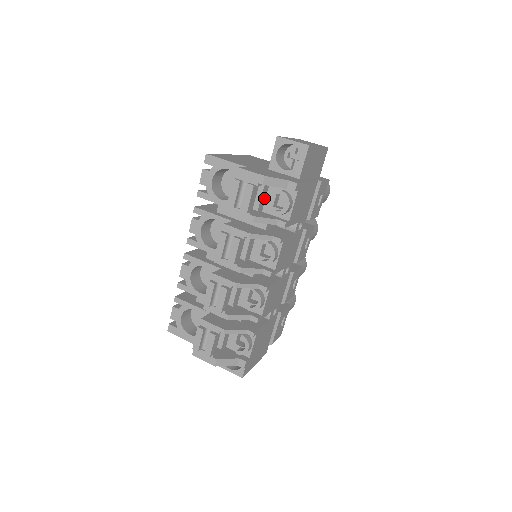
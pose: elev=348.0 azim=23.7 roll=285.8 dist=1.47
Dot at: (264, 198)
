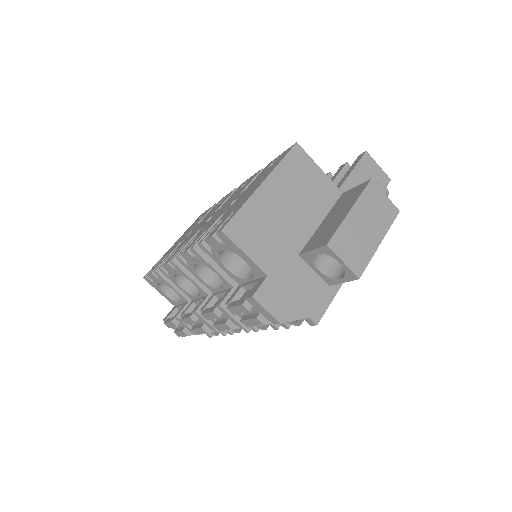
Dot at: occluded
